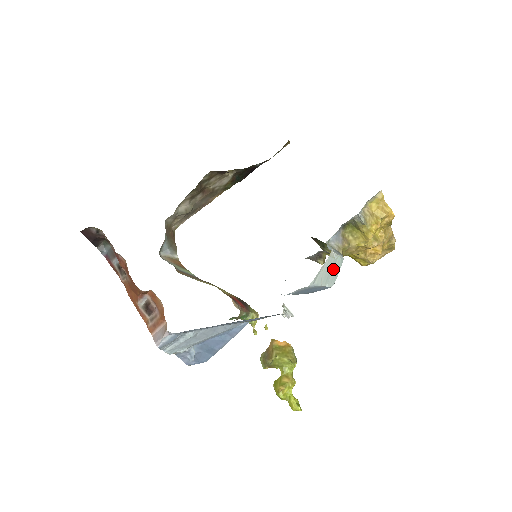
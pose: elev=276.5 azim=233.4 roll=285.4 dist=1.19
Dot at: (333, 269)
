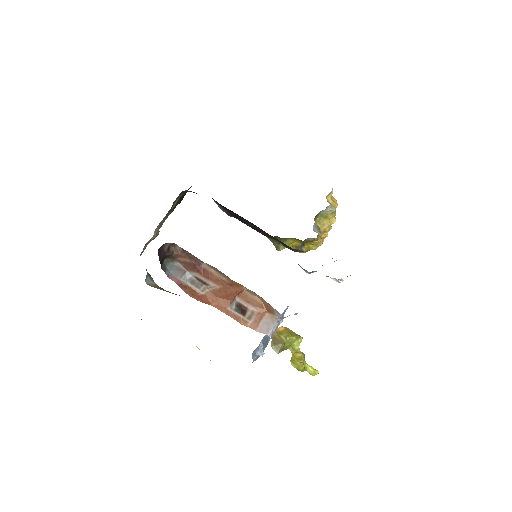
Dot at: occluded
